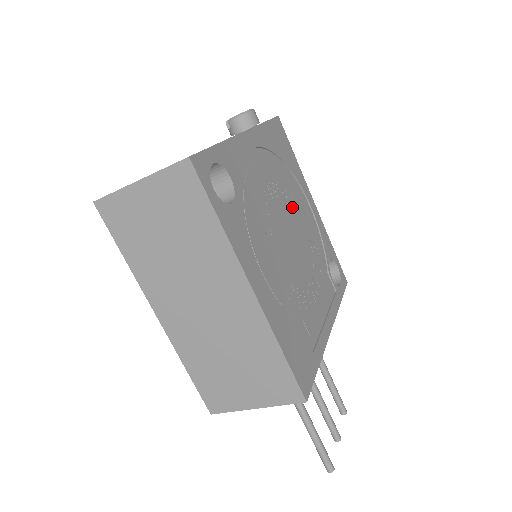
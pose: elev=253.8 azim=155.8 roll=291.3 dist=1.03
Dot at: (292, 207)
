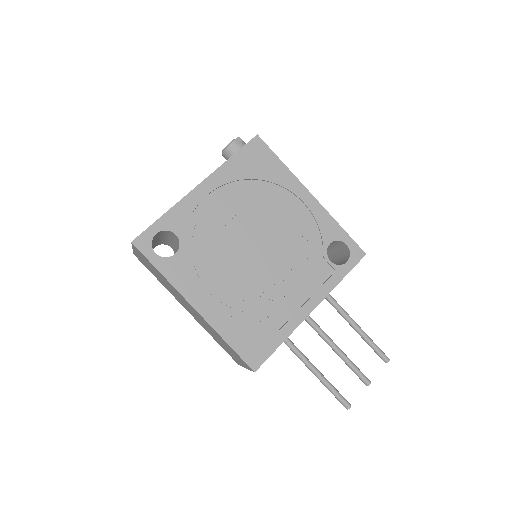
Dot at: (267, 218)
